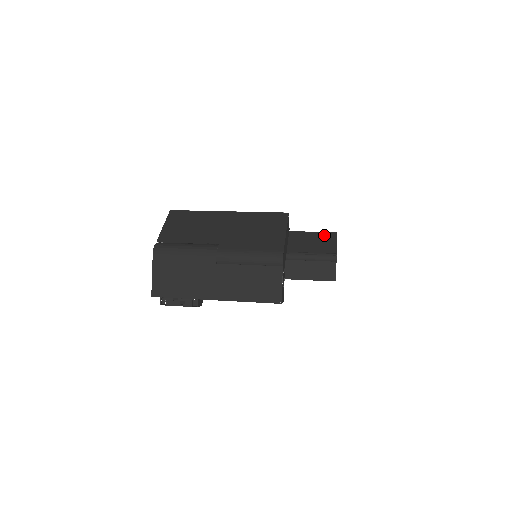
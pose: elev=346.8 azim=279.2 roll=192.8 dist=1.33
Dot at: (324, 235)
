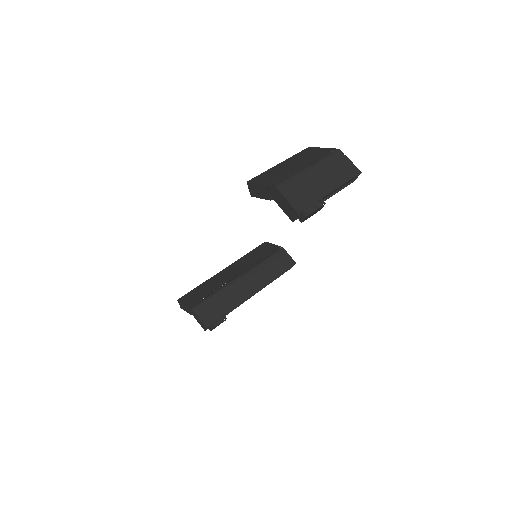
Dot at: (260, 247)
